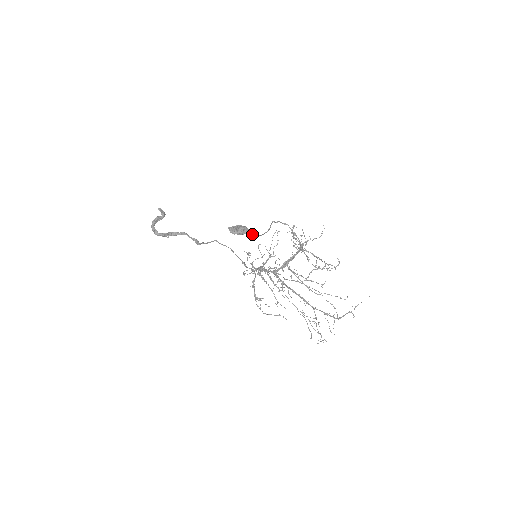
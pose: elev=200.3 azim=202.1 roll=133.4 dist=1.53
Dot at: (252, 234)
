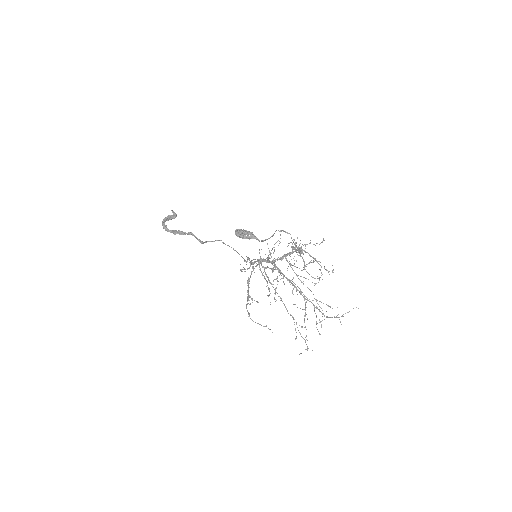
Dot at: (256, 237)
